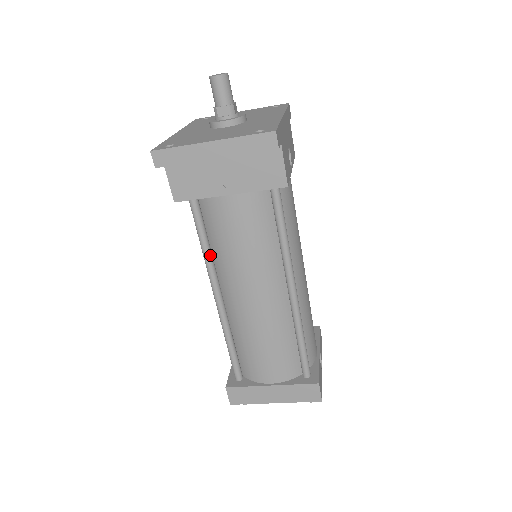
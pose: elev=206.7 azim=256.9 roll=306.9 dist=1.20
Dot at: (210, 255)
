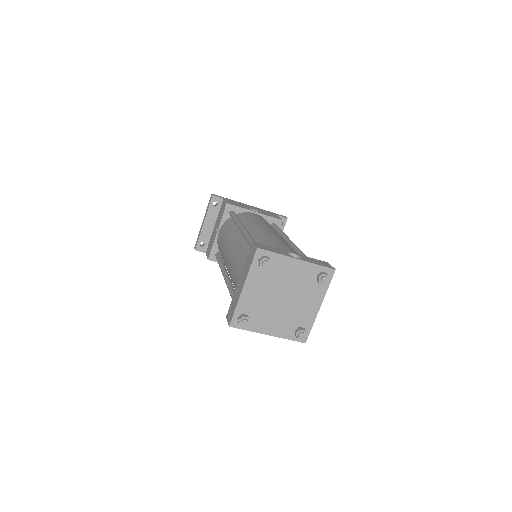
Dot at: (222, 265)
